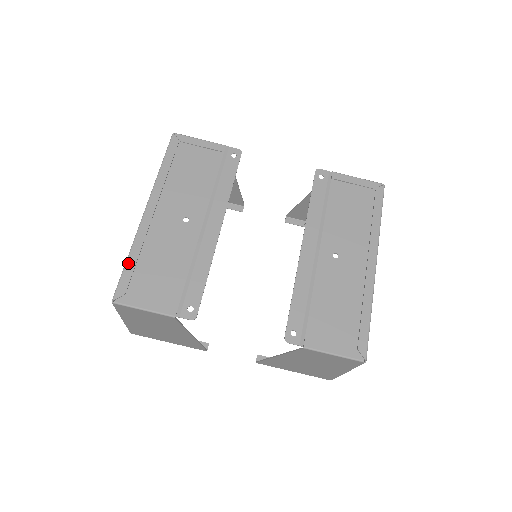
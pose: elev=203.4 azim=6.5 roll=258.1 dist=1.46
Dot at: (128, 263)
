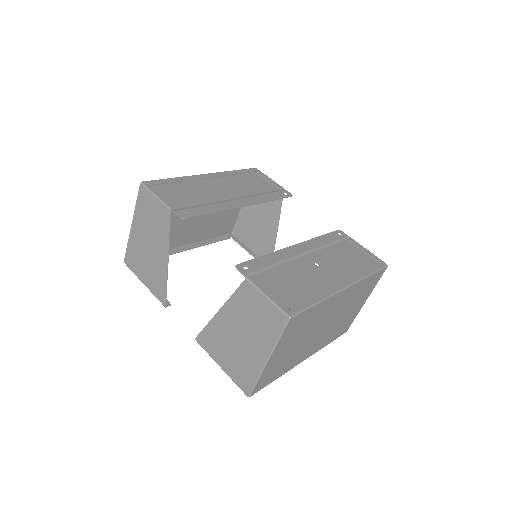
Dot at: (170, 179)
